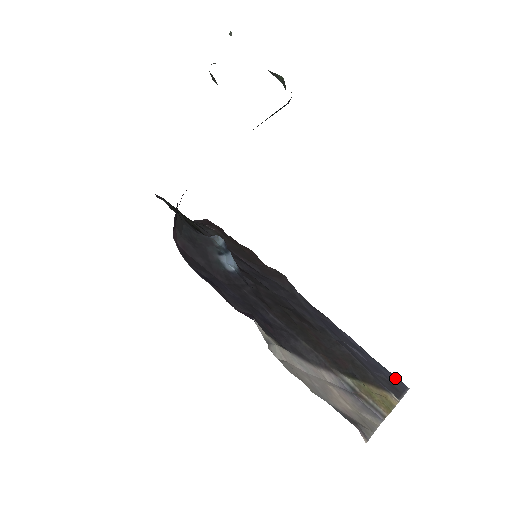
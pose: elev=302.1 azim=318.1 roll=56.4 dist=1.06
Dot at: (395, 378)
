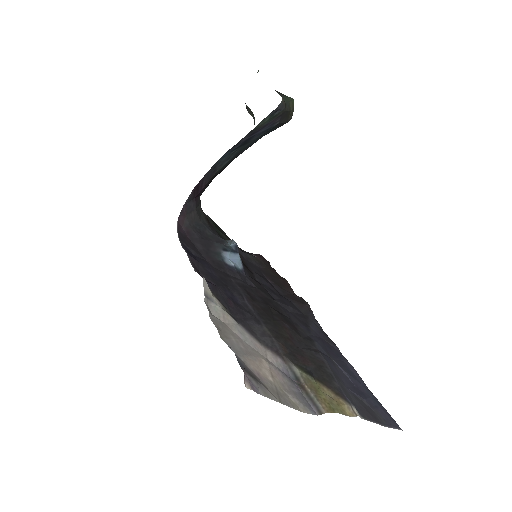
Dot at: (387, 414)
